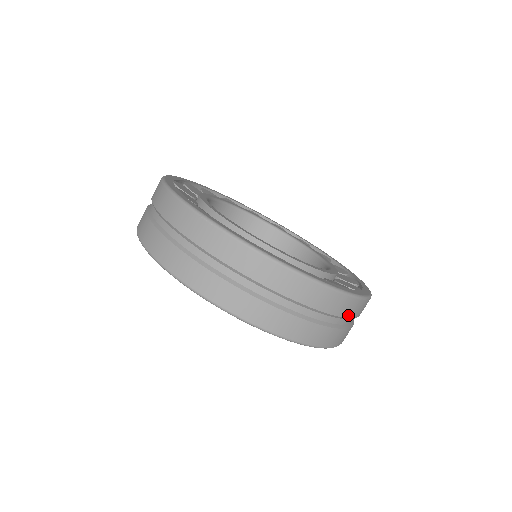
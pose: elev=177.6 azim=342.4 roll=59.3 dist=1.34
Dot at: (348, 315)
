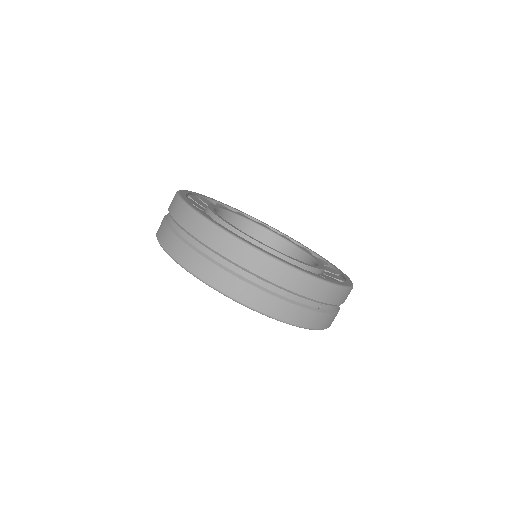
Dot at: (293, 289)
